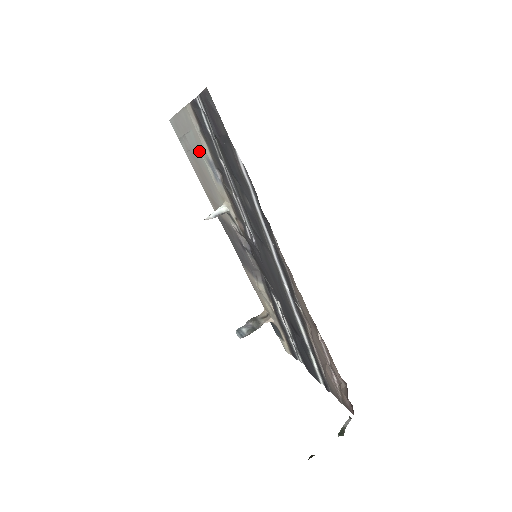
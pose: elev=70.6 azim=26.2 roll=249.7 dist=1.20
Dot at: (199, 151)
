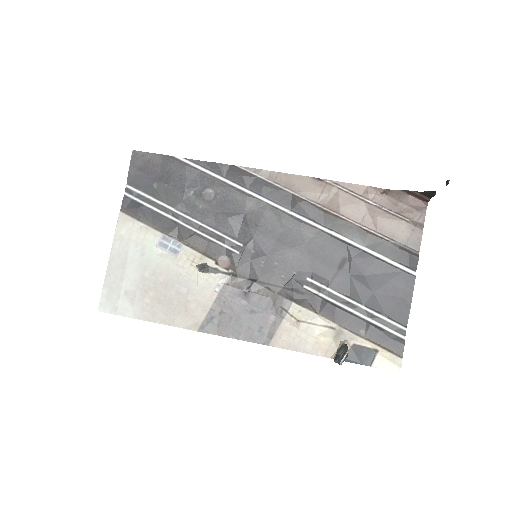
Dot at: (147, 256)
